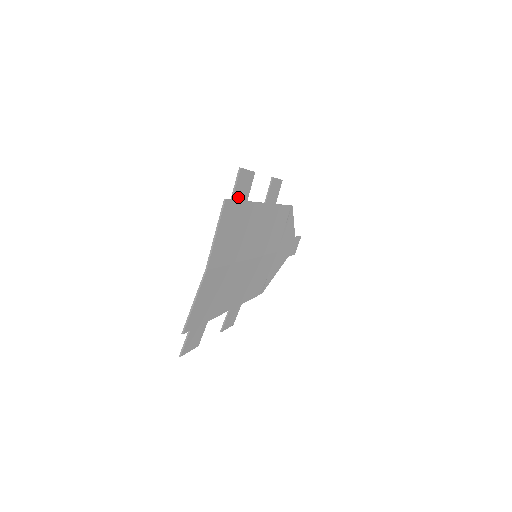
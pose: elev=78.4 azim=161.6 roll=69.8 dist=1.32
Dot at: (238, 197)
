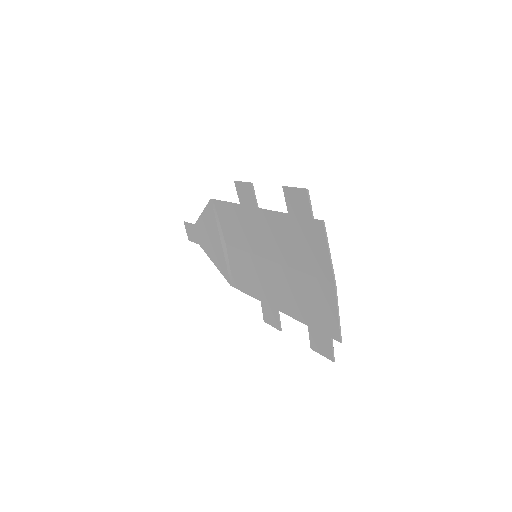
Dot at: (304, 214)
